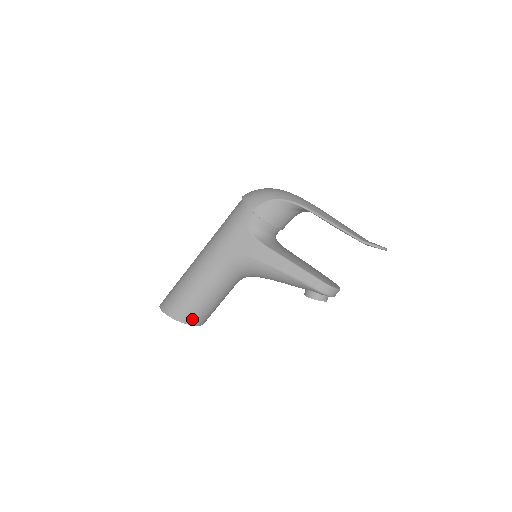
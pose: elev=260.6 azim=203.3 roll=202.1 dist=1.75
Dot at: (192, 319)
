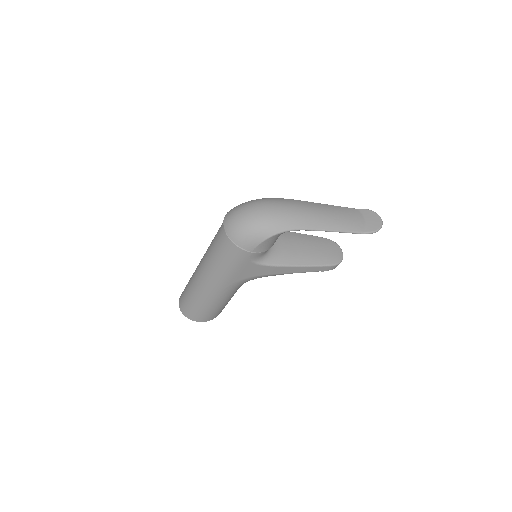
Dot at: occluded
